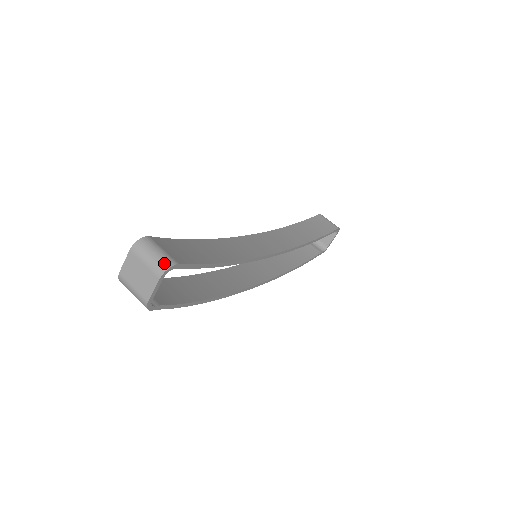
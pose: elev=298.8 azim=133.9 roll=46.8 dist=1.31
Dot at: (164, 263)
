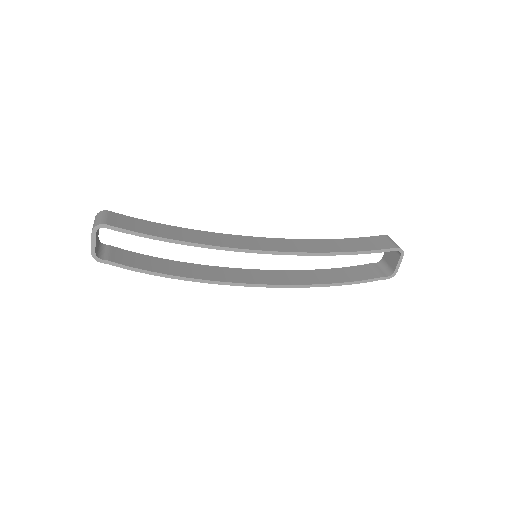
Dot at: (97, 223)
